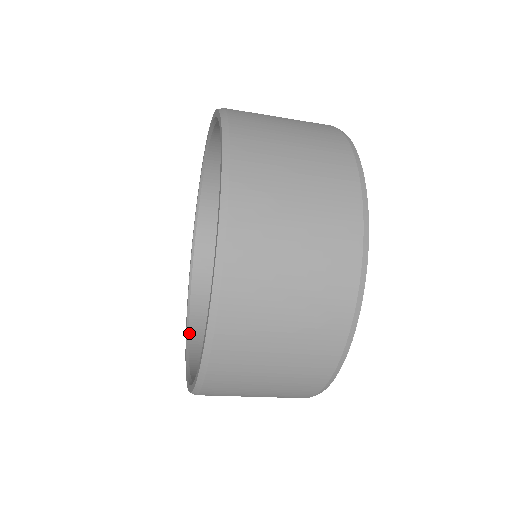
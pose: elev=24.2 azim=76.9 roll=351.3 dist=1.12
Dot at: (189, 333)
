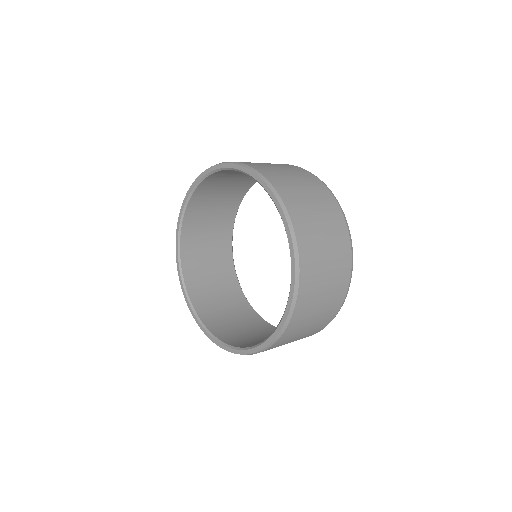
Dot at: (213, 334)
